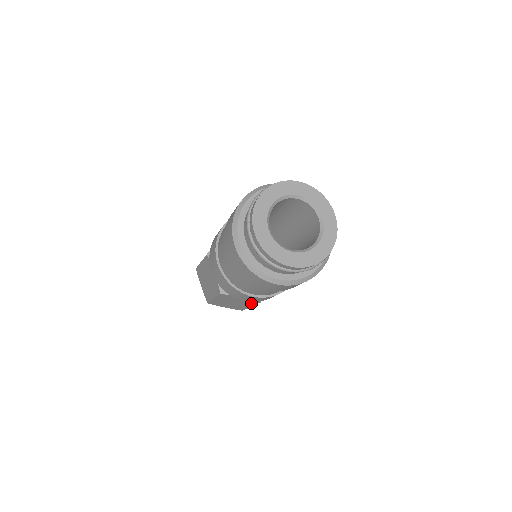
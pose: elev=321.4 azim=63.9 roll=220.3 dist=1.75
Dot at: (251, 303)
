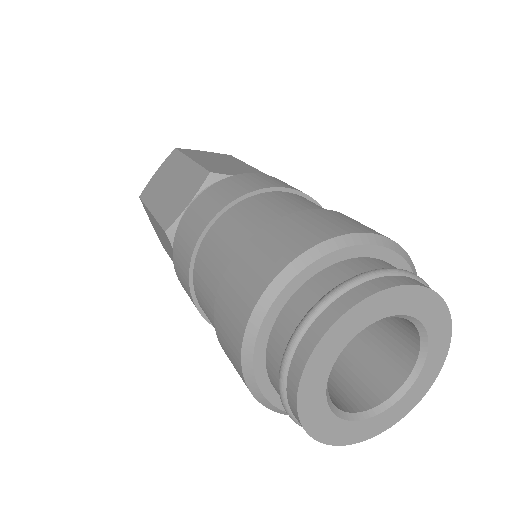
Dot at: occluded
